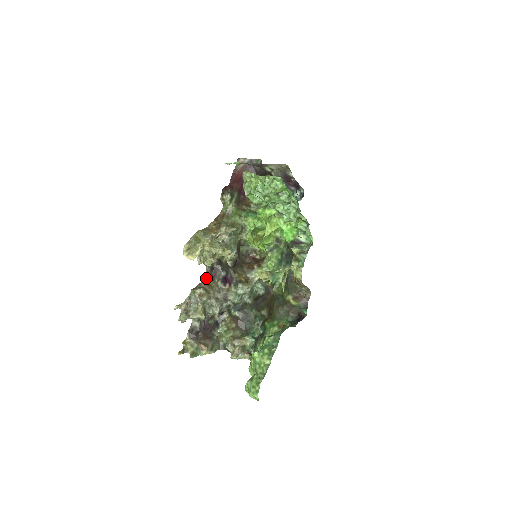
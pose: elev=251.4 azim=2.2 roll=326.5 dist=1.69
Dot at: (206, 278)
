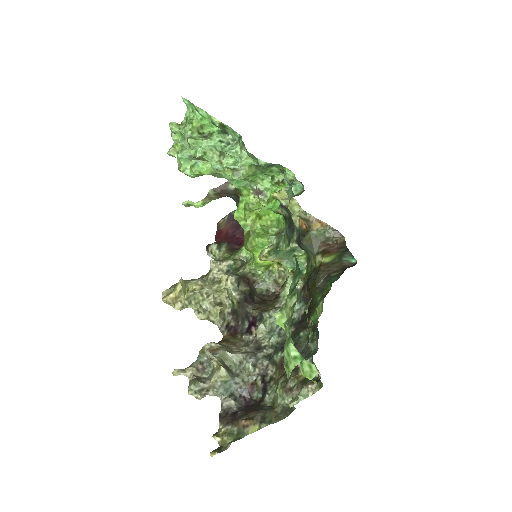
Dot at: (223, 339)
